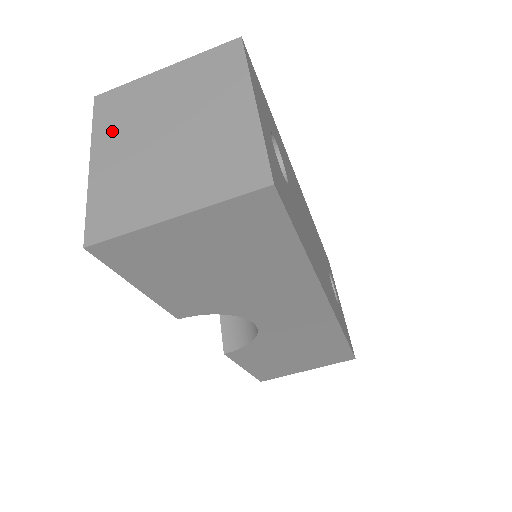
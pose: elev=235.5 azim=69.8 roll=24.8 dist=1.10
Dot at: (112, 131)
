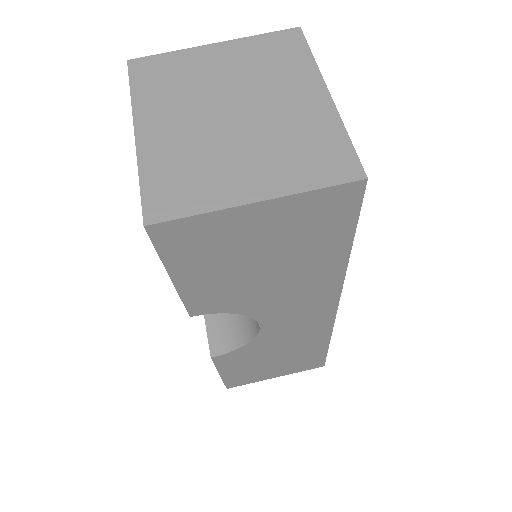
Dot at: (159, 101)
